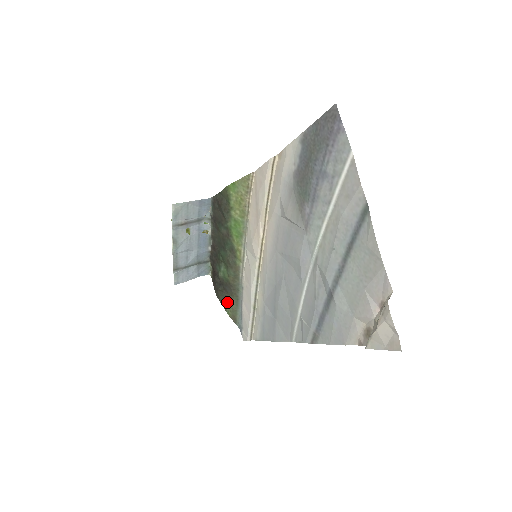
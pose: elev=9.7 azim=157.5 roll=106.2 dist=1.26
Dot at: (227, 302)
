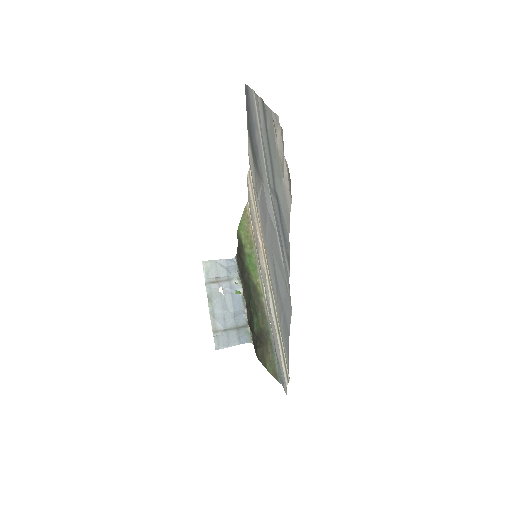
Dot at: (265, 356)
